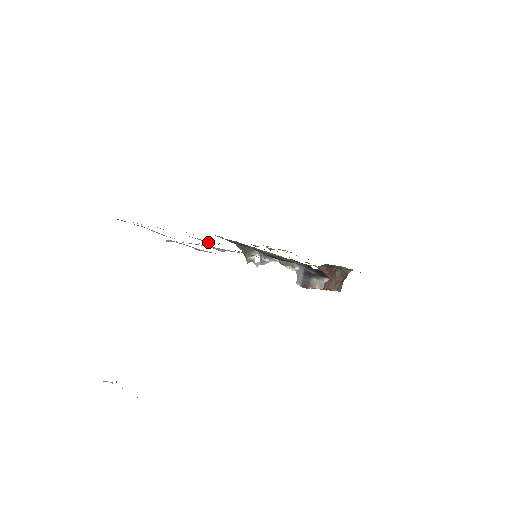
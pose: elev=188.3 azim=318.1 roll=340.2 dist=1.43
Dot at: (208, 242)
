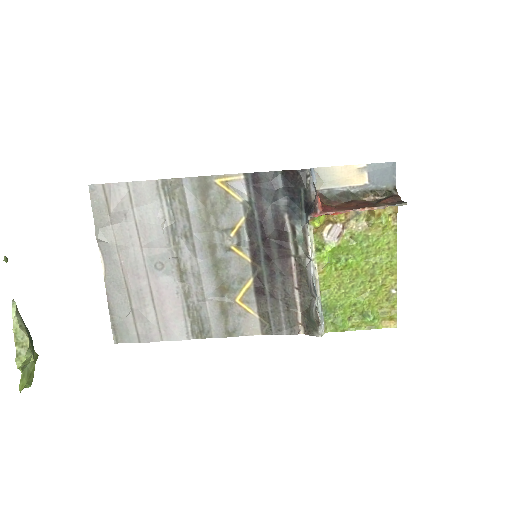
Dot at: (169, 253)
